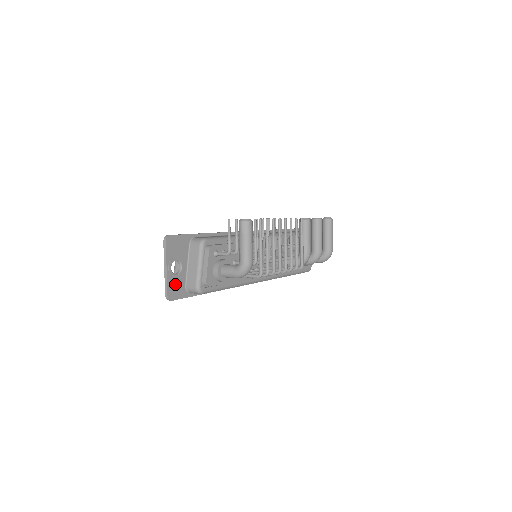
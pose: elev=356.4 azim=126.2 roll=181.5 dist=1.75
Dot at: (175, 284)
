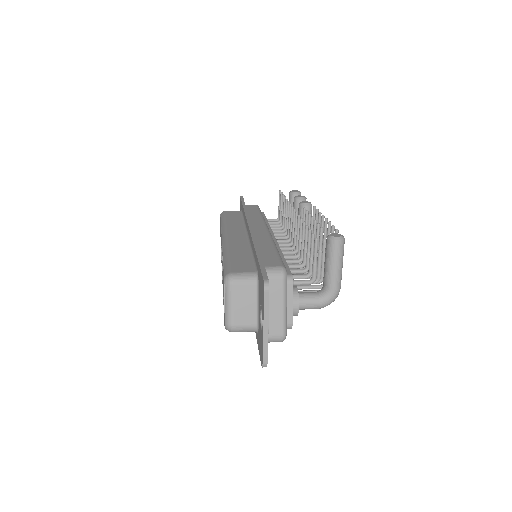
Dot at: occluded
